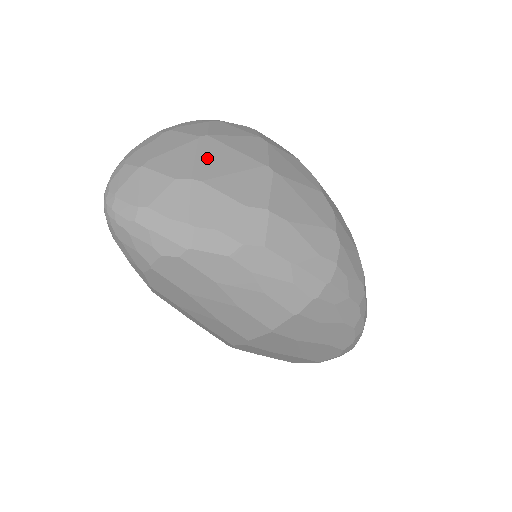
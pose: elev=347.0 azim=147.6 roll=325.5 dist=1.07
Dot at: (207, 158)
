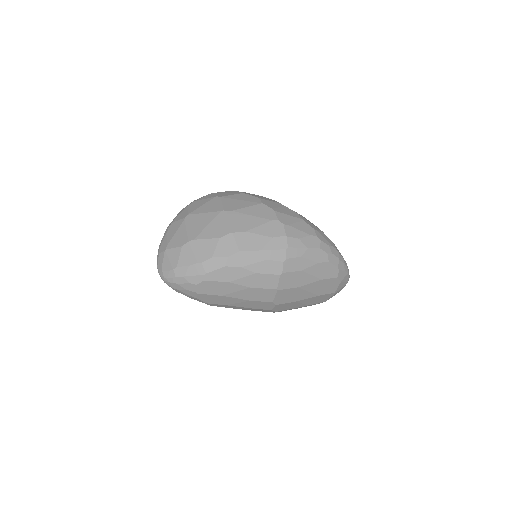
Dot at: (192, 226)
